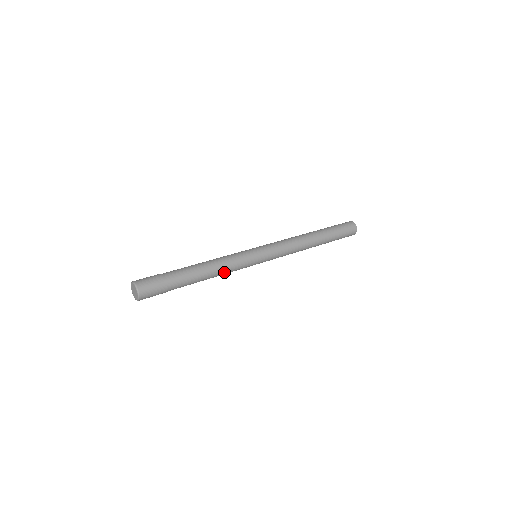
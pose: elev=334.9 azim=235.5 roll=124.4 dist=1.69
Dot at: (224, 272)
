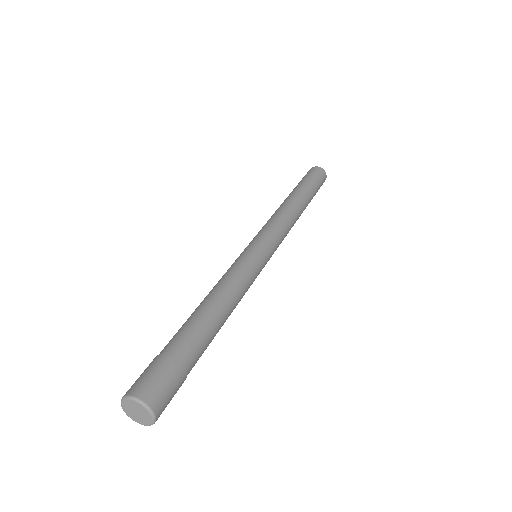
Dot at: (239, 297)
